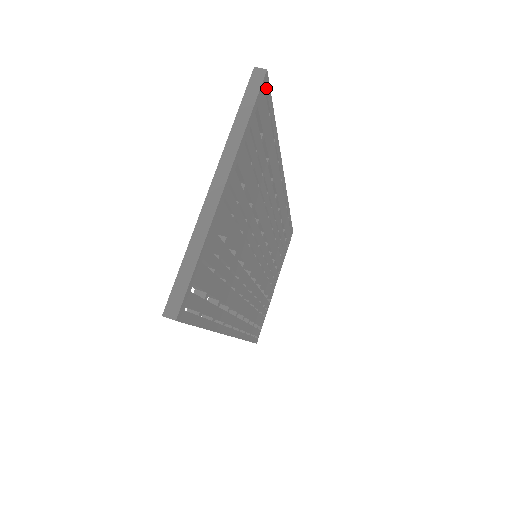
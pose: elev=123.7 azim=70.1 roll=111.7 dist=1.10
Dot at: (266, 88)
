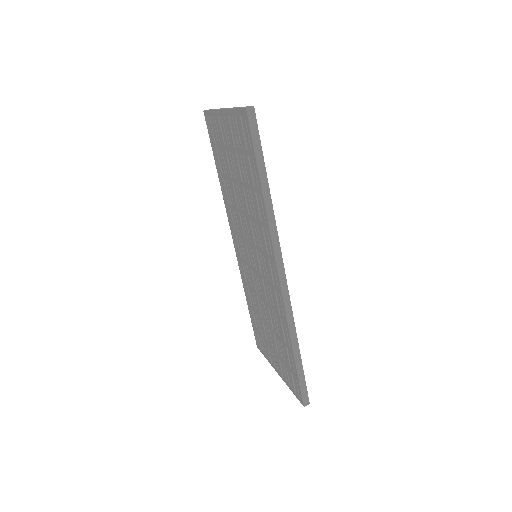
Dot at: occluded
